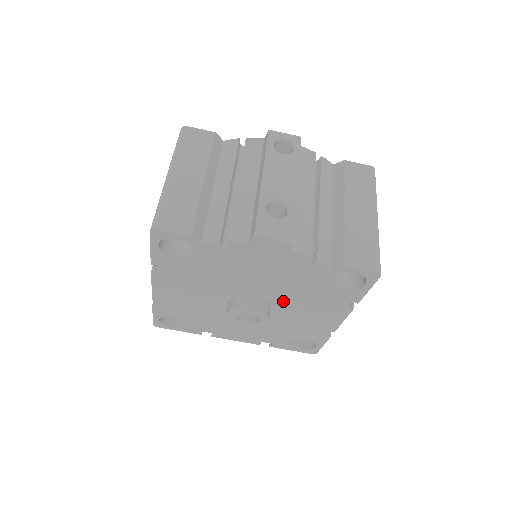
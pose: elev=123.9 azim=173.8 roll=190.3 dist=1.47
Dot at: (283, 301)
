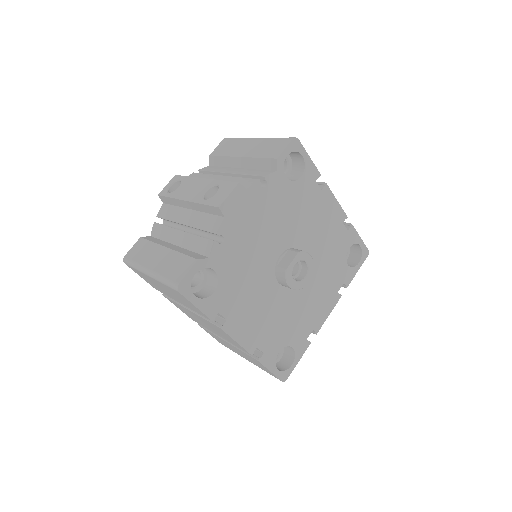
Dot at: (297, 236)
